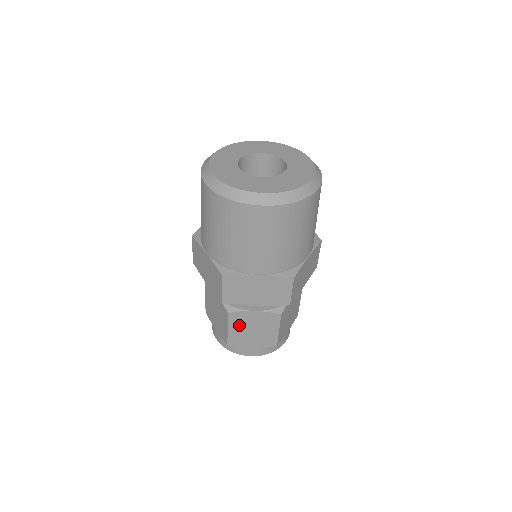
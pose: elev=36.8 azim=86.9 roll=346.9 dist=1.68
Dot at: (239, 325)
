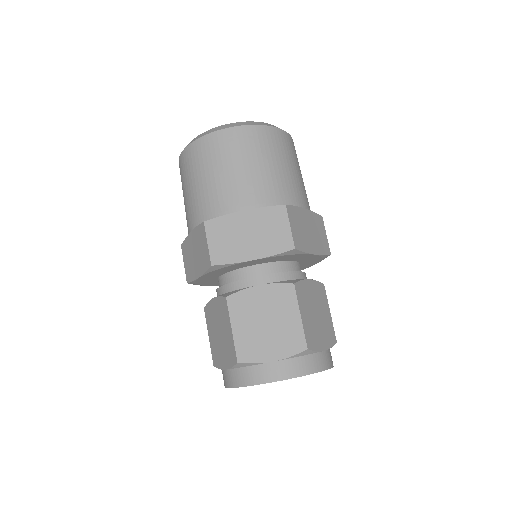
Dot at: (245, 317)
